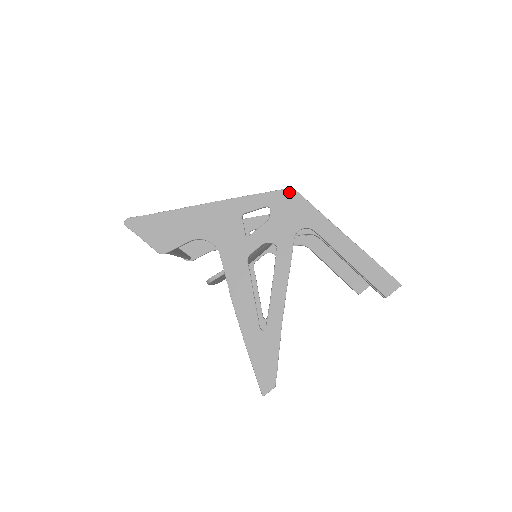
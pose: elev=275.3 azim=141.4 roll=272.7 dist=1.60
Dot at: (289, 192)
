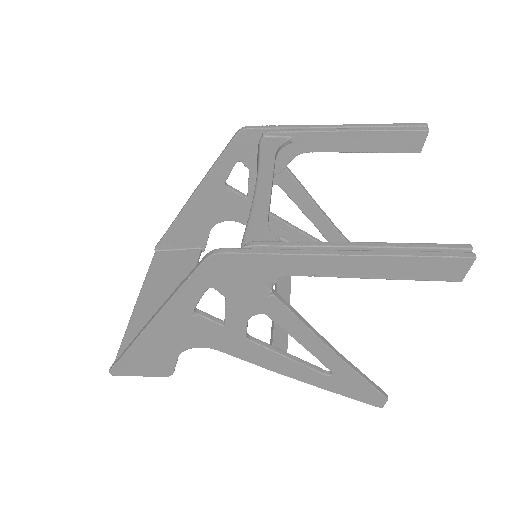
Dot at: (212, 261)
